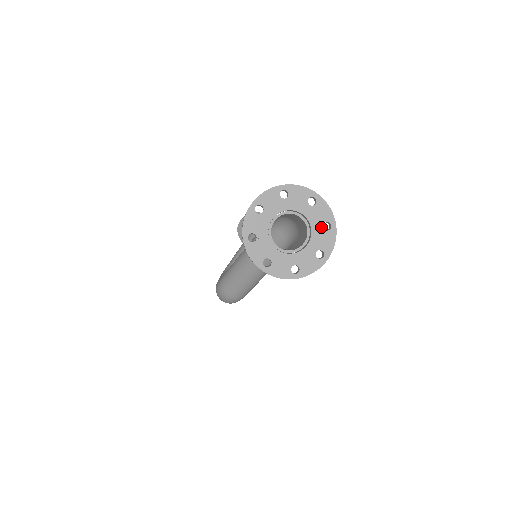
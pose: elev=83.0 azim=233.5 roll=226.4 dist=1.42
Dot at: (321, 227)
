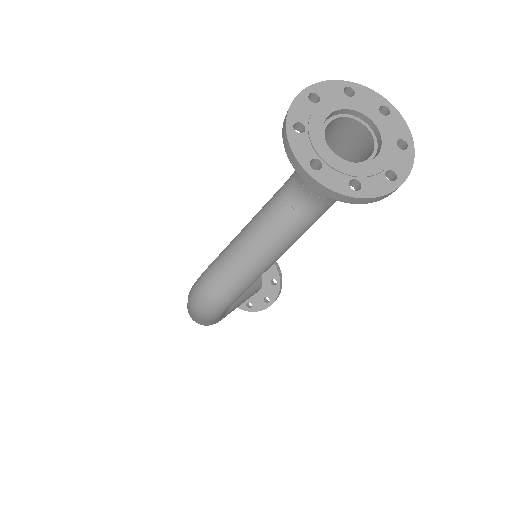
Dot at: (394, 143)
